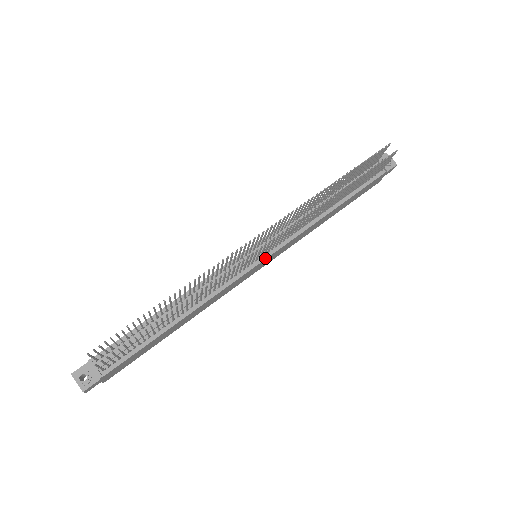
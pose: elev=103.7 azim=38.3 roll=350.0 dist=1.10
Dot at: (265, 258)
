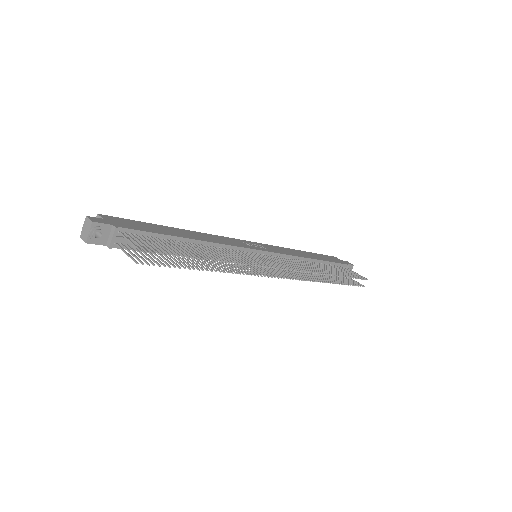
Dot at: occluded
